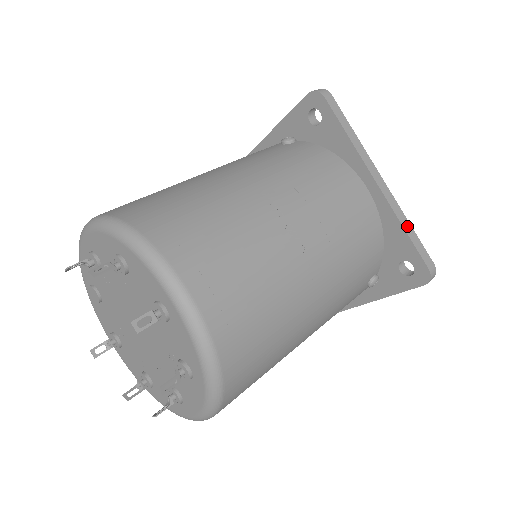
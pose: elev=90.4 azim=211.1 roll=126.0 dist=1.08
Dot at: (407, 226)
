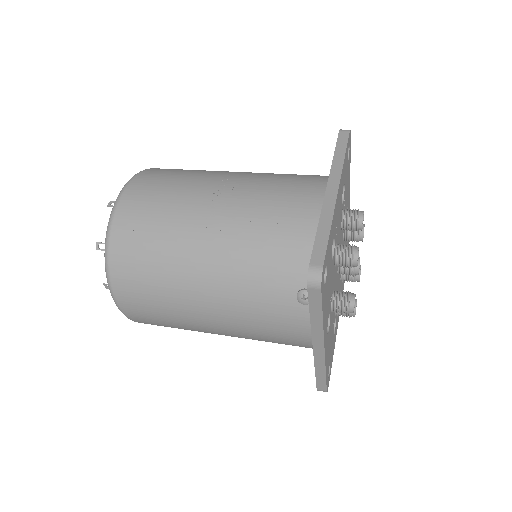
Dot at: (325, 226)
